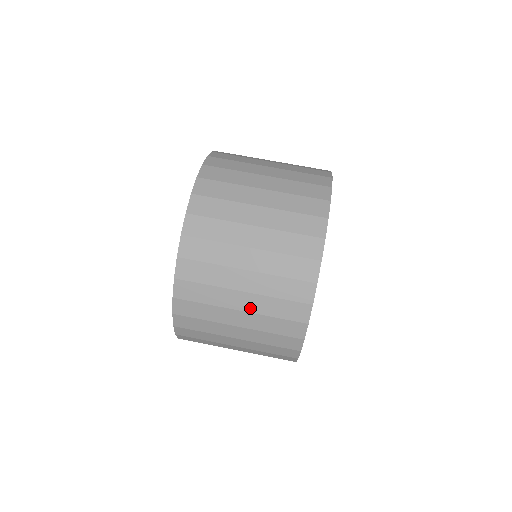
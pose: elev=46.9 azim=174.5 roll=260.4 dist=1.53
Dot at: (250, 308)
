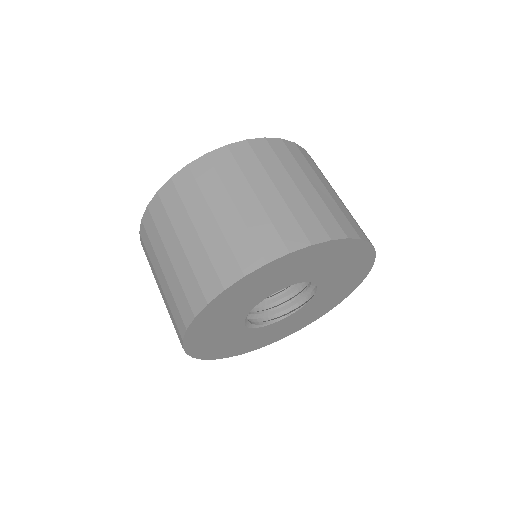
Dot at: occluded
